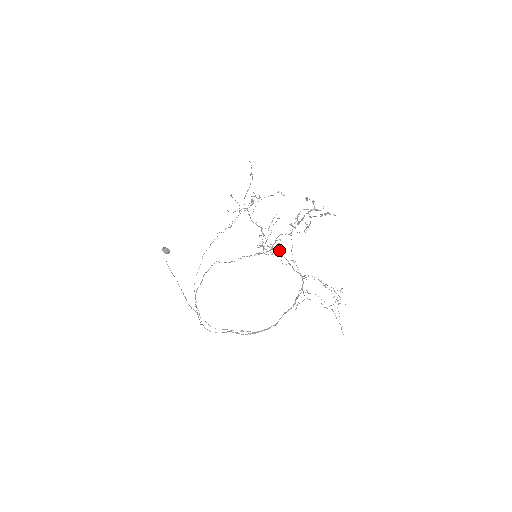
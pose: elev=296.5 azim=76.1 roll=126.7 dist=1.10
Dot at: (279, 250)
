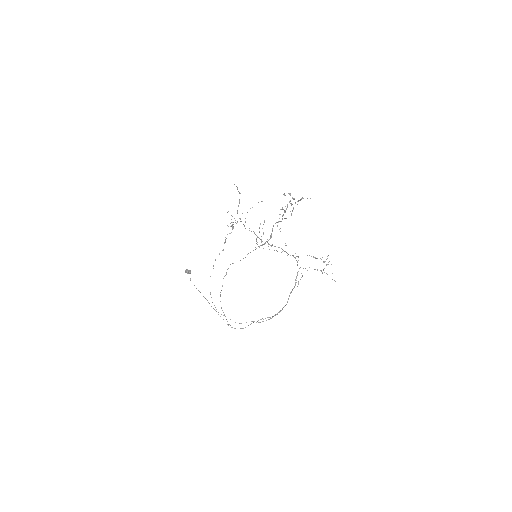
Dot at: occluded
